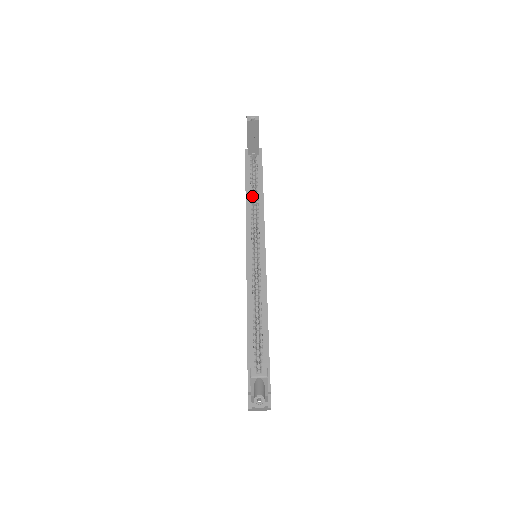
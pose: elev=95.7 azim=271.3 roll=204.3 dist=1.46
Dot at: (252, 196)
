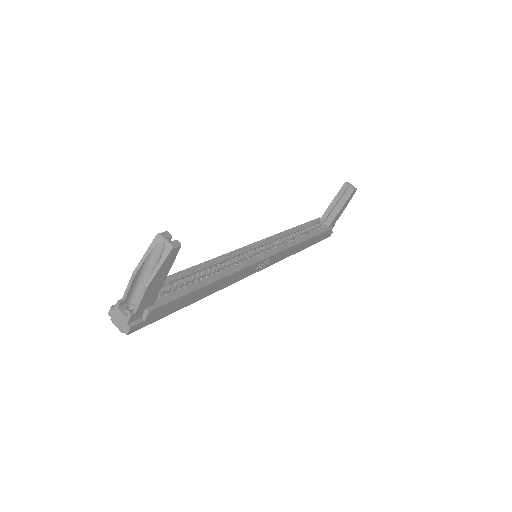
Dot at: (296, 234)
